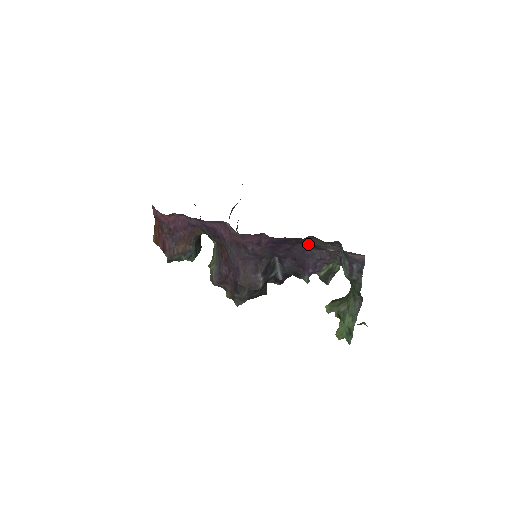
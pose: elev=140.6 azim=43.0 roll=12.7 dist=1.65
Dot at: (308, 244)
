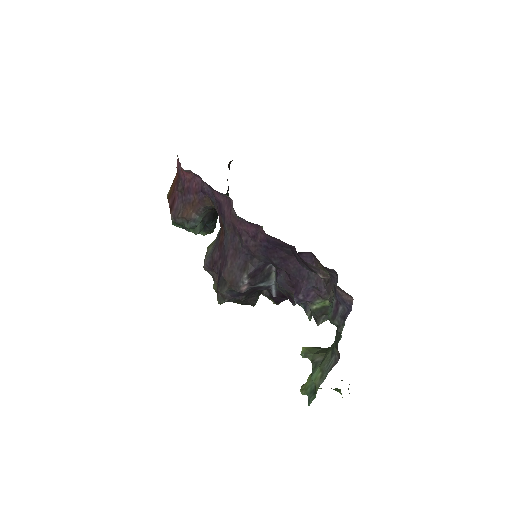
Dot at: (300, 258)
